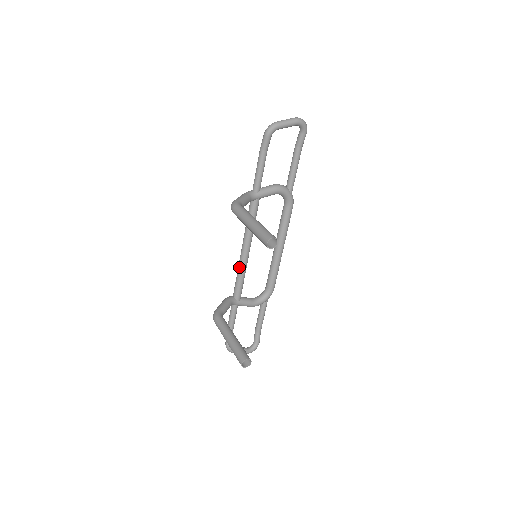
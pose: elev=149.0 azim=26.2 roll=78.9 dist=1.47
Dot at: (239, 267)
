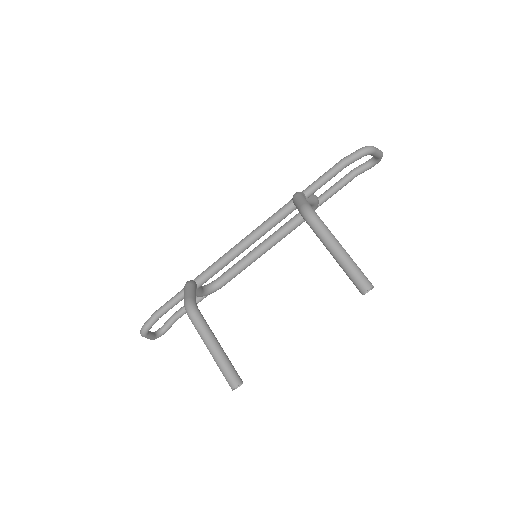
Dot at: (228, 257)
